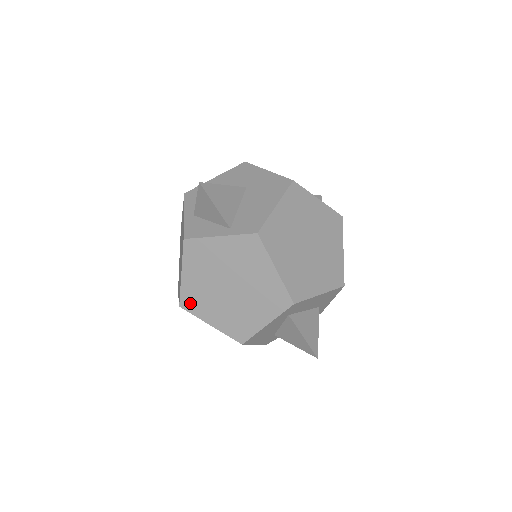
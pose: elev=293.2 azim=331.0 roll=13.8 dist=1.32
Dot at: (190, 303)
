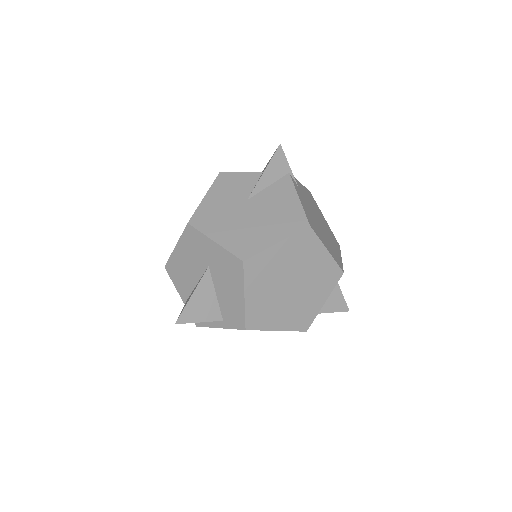
Dot at: occluded
